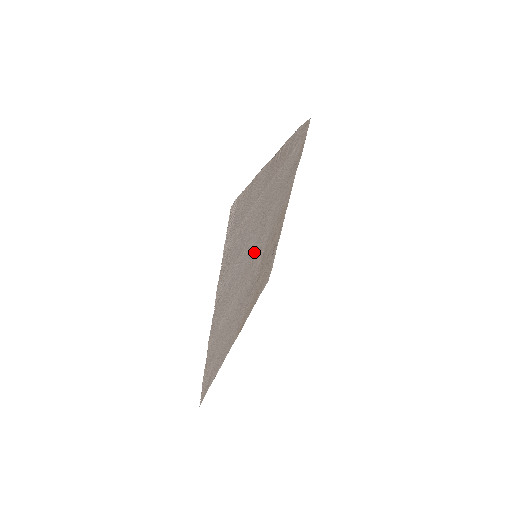
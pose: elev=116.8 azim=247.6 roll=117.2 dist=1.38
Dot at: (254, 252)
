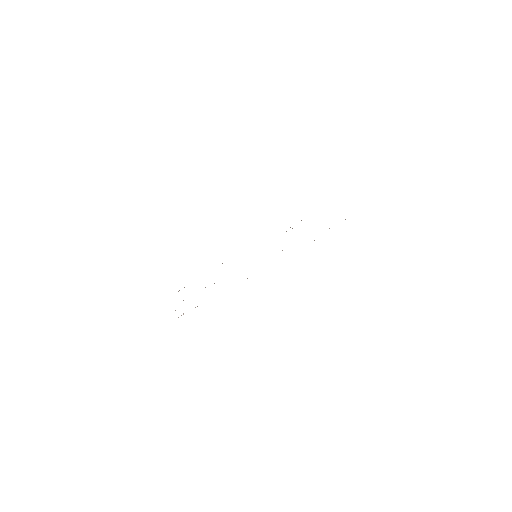
Dot at: occluded
